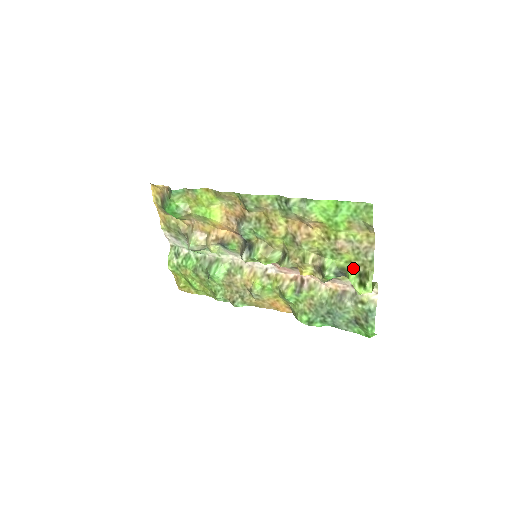
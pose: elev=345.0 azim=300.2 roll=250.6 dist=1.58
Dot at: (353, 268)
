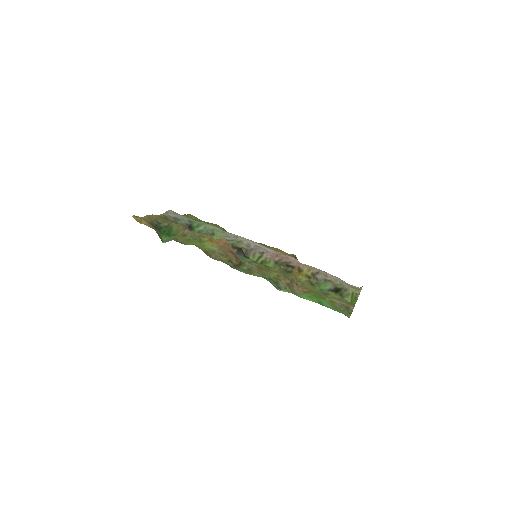
Dot at: (339, 295)
